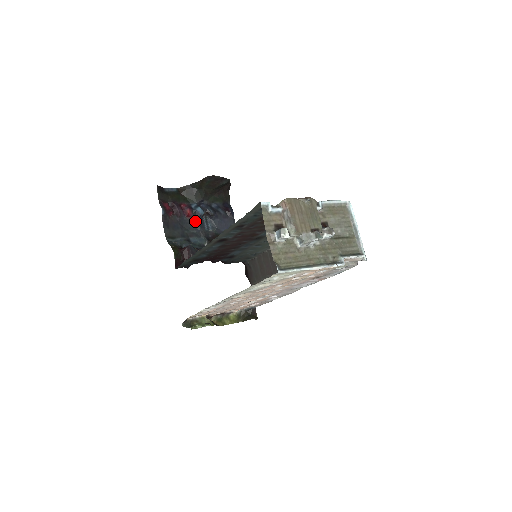
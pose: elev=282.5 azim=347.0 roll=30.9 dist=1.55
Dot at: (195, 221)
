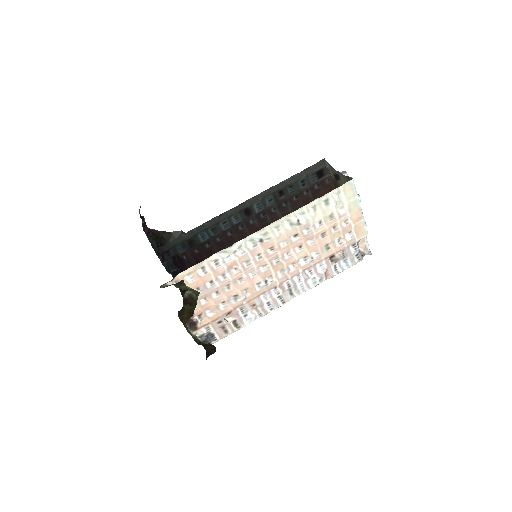
Dot at: occluded
